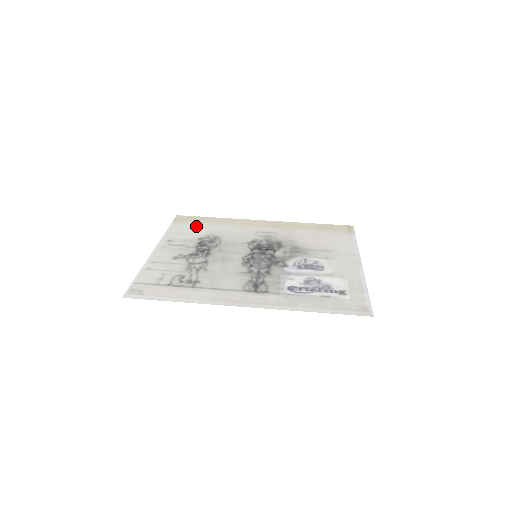
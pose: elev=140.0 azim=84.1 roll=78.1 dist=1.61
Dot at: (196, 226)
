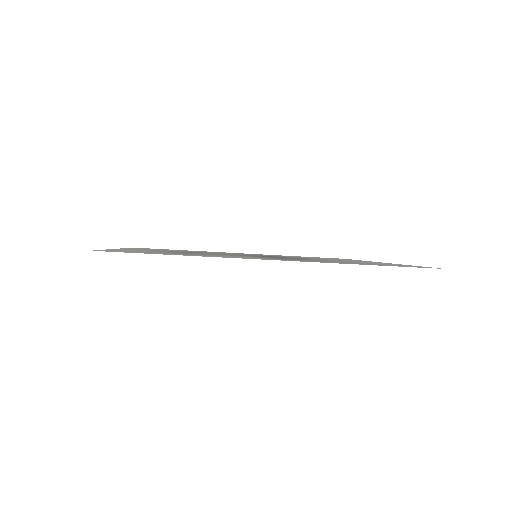
Dot at: occluded
